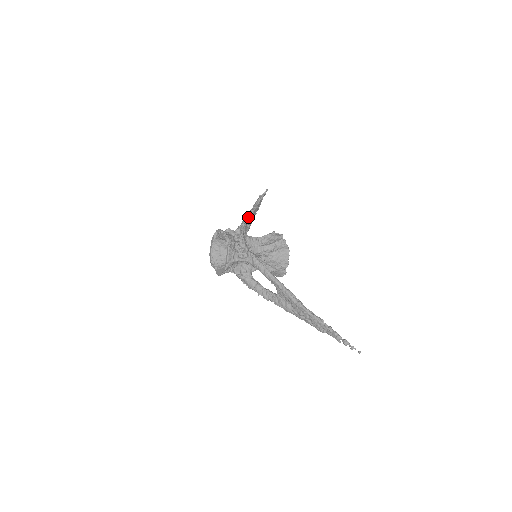
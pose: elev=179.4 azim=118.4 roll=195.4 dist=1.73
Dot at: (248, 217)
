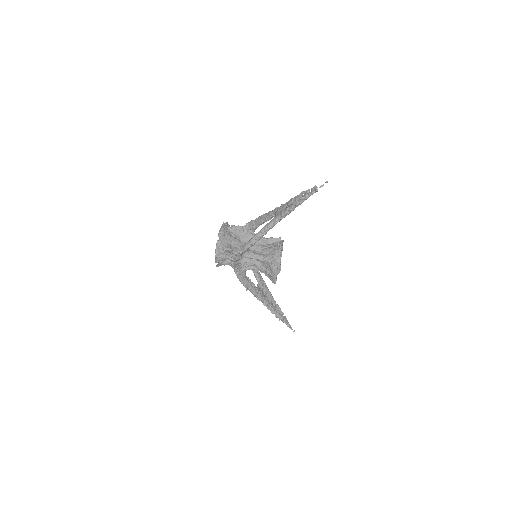
Dot at: occluded
